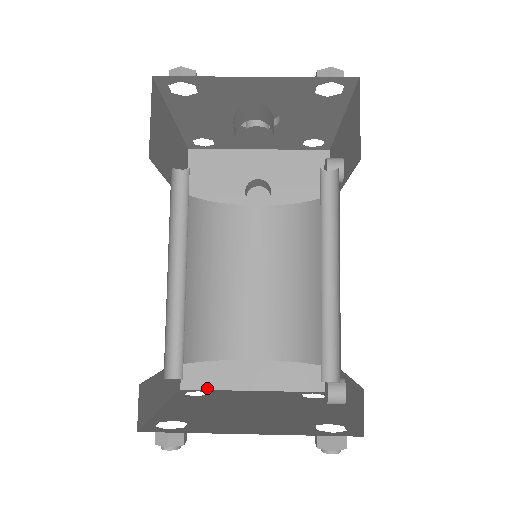
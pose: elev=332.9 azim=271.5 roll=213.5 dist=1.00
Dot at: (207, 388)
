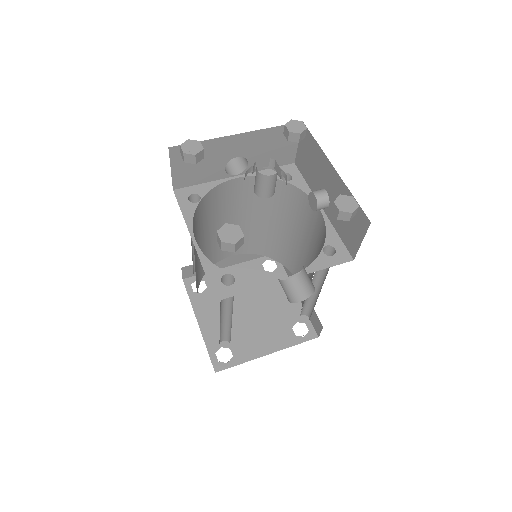
Dot at: occluded
